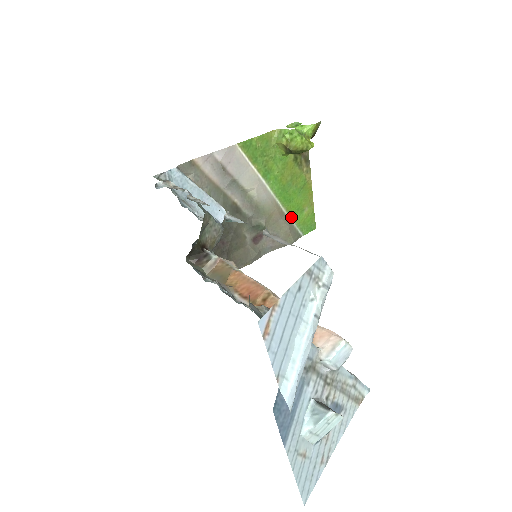
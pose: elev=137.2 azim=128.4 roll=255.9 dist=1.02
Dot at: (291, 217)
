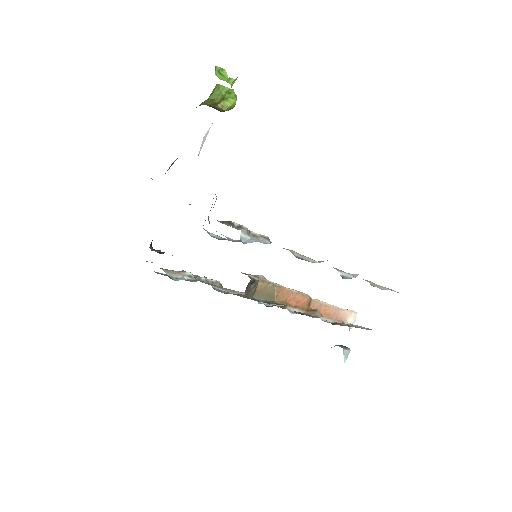
Dot at: occluded
